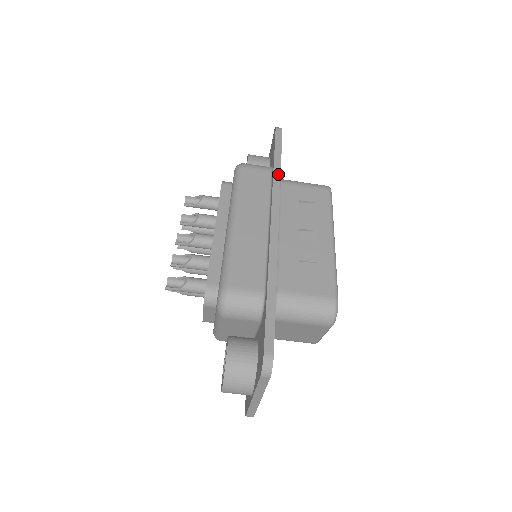
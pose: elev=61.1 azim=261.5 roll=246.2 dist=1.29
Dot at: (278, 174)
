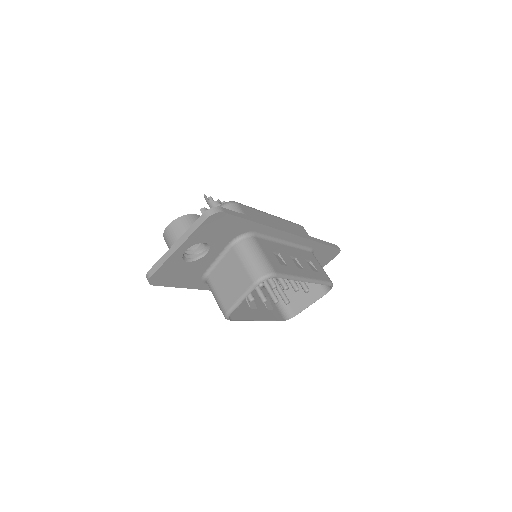
Dot at: (316, 240)
